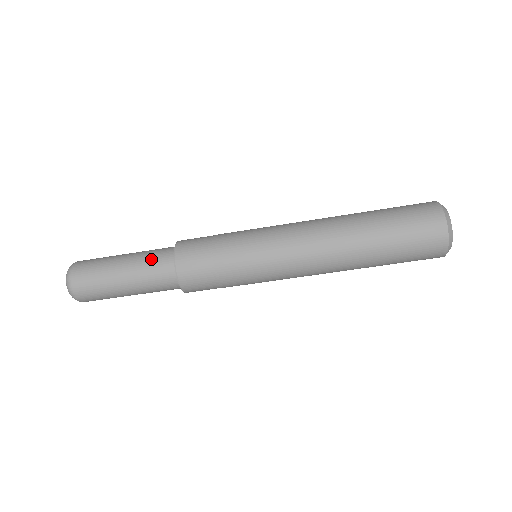
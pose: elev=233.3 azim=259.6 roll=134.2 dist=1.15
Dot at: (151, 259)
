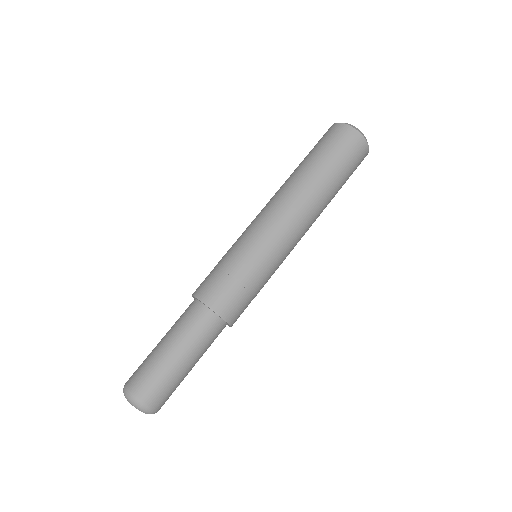
Dot at: (182, 318)
